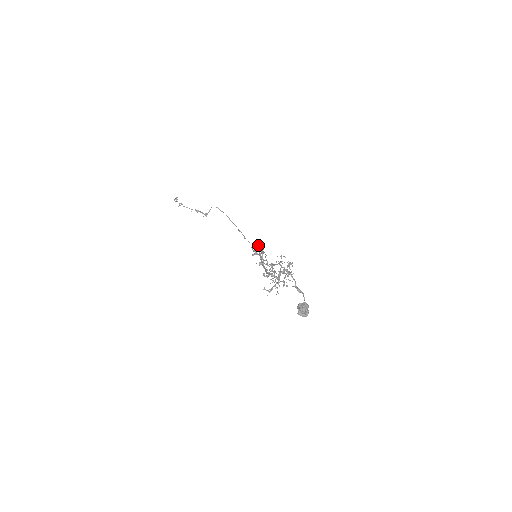
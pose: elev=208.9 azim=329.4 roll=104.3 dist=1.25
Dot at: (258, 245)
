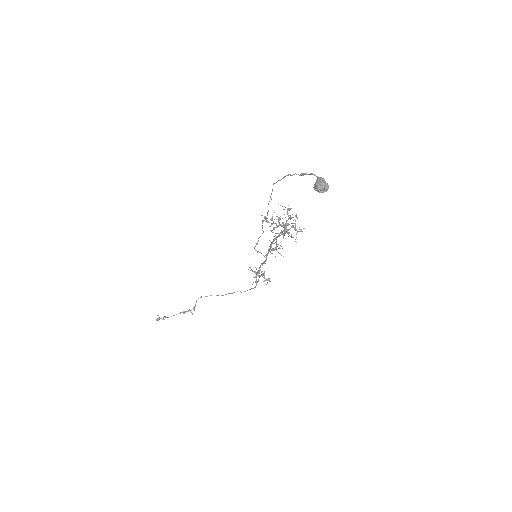
Dot at: occluded
